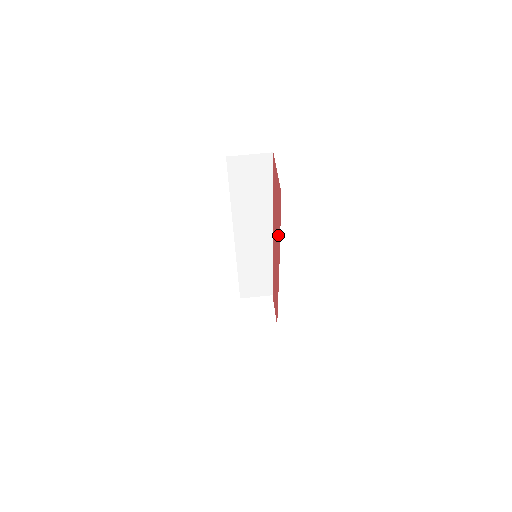
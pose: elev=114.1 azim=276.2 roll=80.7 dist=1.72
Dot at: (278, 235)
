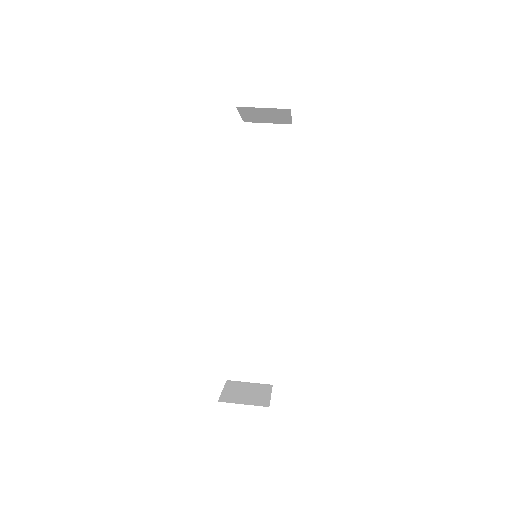
Dot at: occluded
